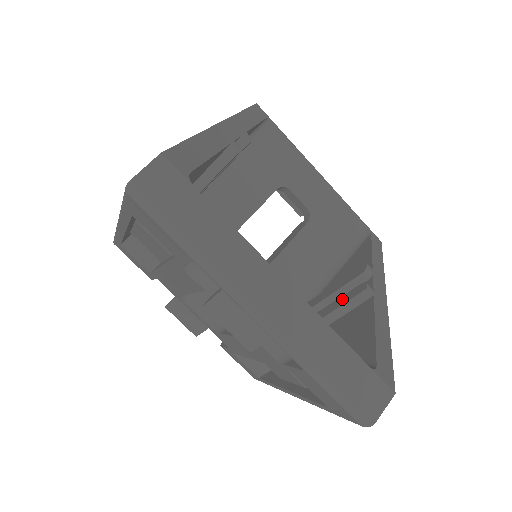
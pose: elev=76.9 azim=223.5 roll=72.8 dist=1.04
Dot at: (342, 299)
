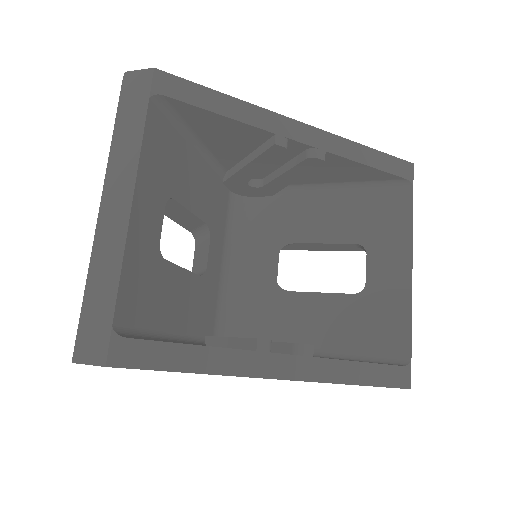
Dot at: occluded
